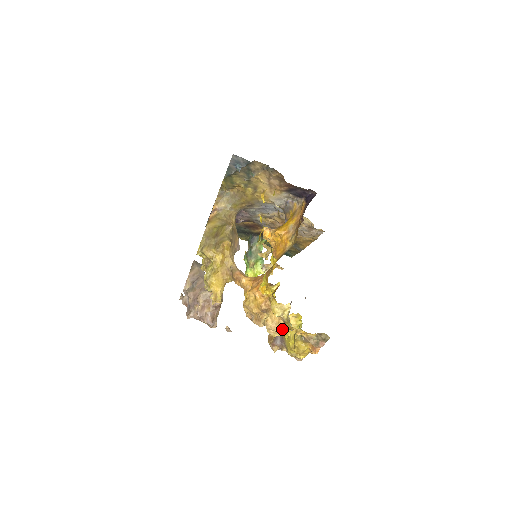
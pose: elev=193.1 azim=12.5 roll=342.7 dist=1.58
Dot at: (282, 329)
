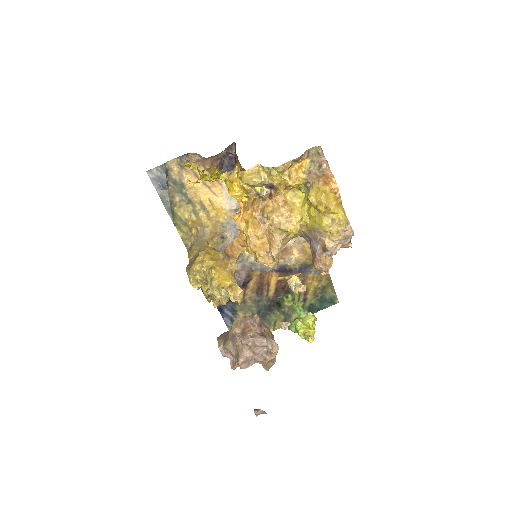
Dot at: (291, 211)
